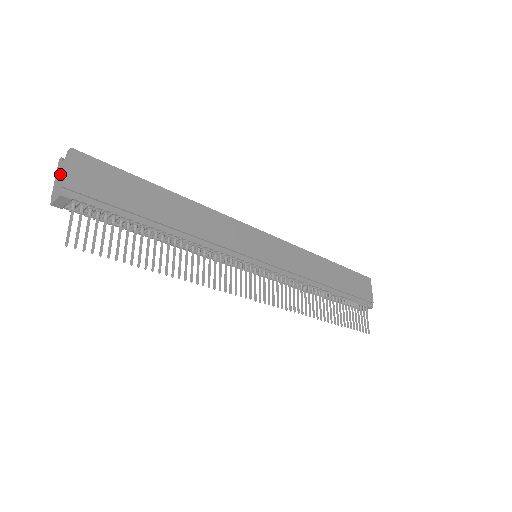
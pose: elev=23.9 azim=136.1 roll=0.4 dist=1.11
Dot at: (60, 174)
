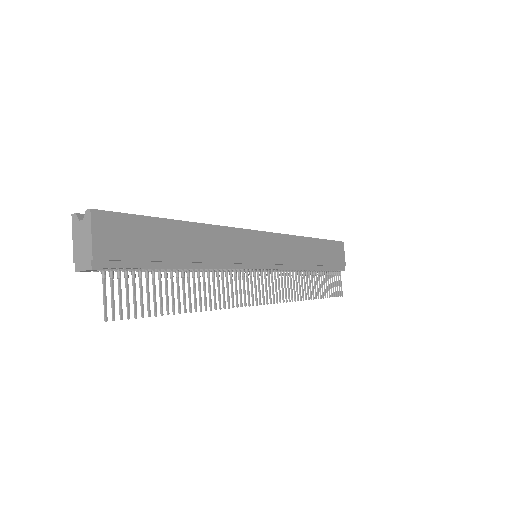
Dot at: (81, 238)
